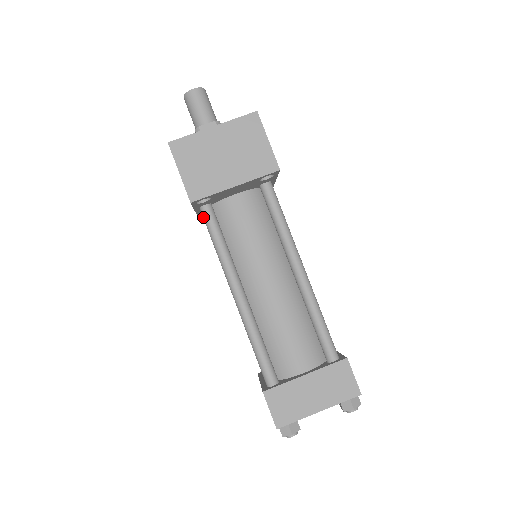
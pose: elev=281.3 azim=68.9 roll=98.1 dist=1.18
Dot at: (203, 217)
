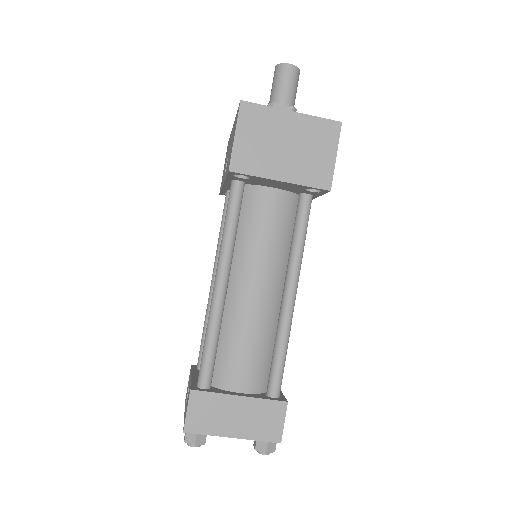
Dot at: (230, 191)
